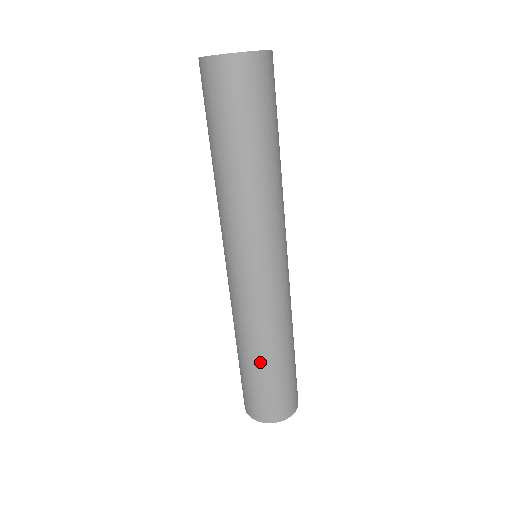
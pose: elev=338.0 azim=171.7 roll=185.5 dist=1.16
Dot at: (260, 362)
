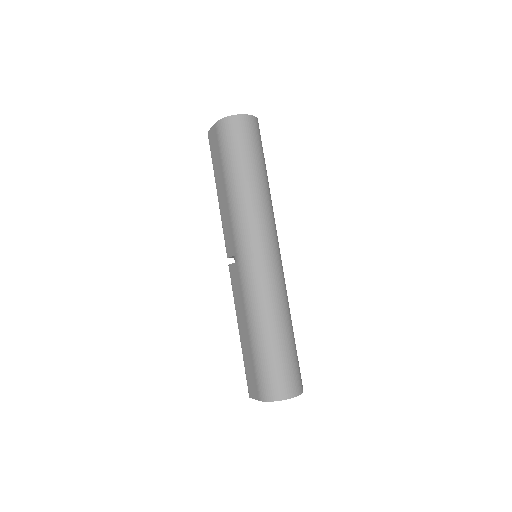
Dot at: (289, 332)
